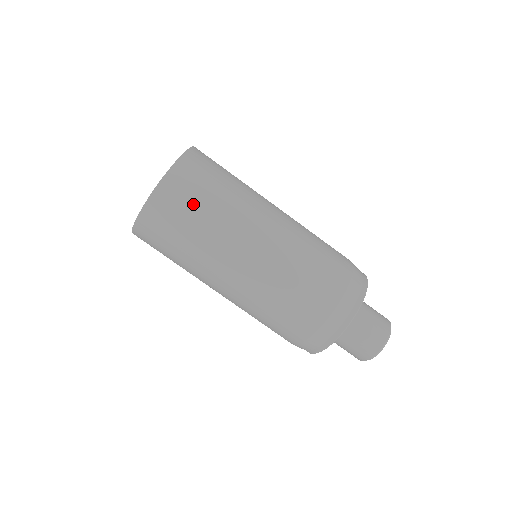
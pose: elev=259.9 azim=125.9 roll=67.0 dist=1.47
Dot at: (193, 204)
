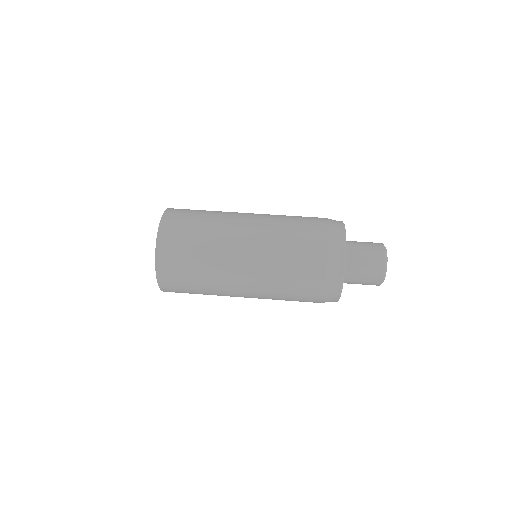
Dot at: occluded
